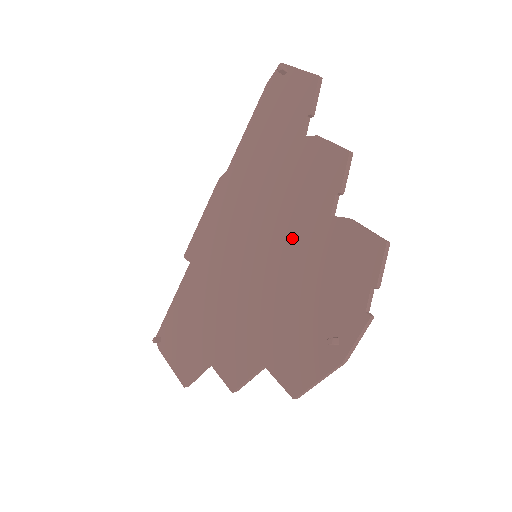
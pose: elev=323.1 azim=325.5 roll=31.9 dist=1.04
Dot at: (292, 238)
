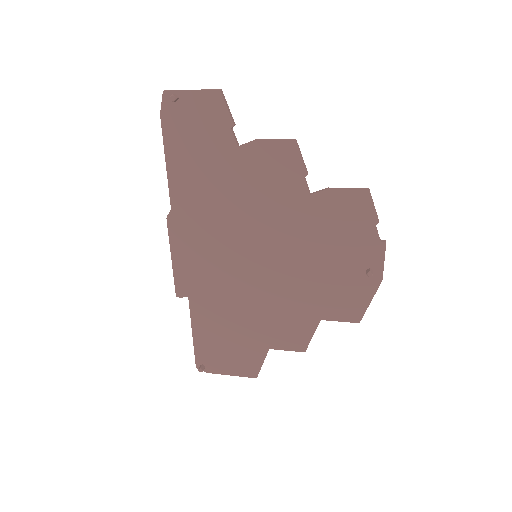
Dot at: (285, 227)
